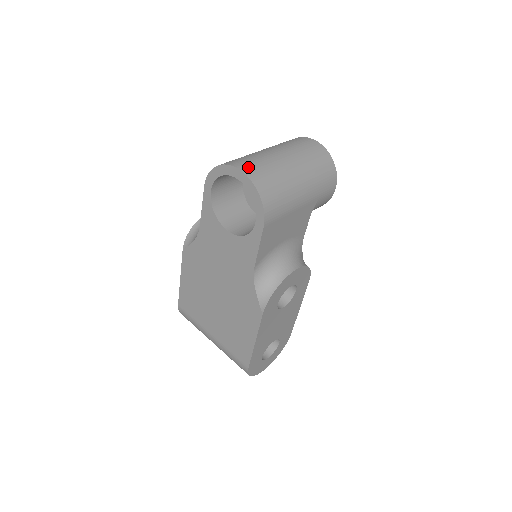
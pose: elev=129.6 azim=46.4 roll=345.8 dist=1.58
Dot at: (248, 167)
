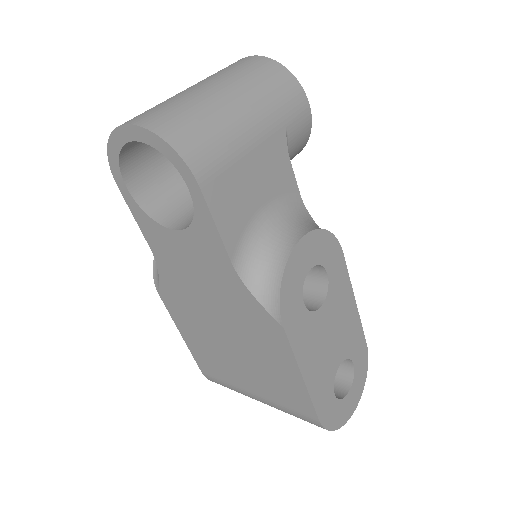
Dot at: (140, 117)
